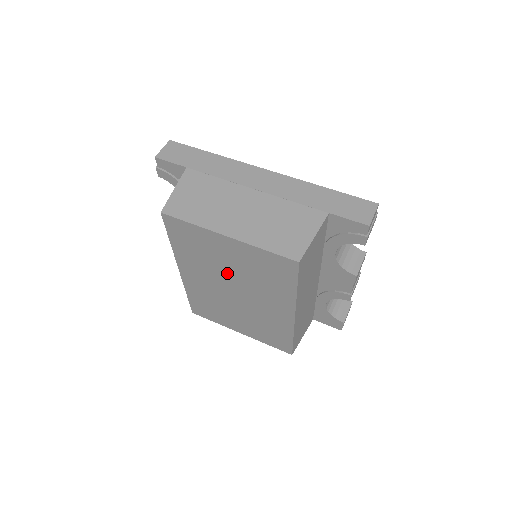
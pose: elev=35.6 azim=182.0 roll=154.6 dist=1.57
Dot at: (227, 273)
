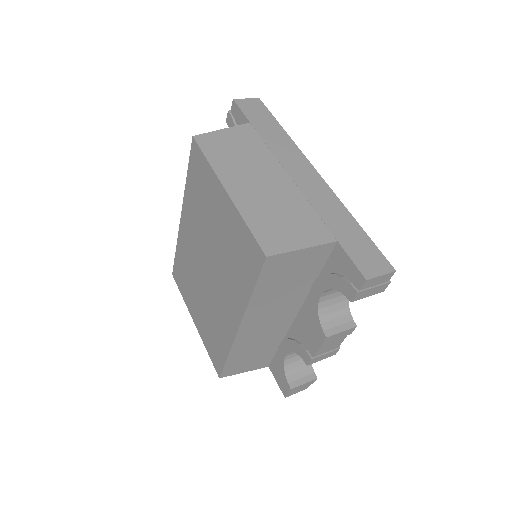
Dot at: (210, 239)
